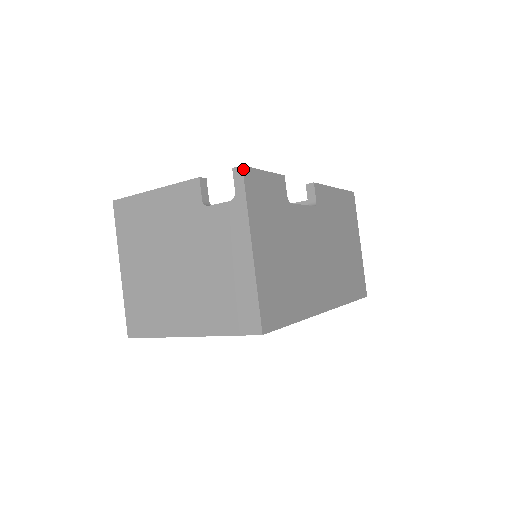
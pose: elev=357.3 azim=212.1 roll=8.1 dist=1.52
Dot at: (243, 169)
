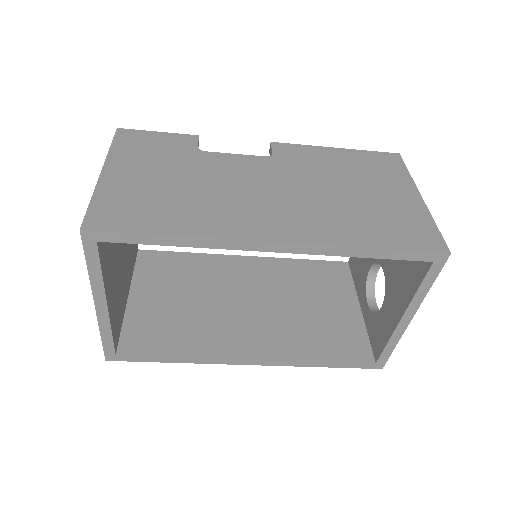
Dot at: (117, 130)
